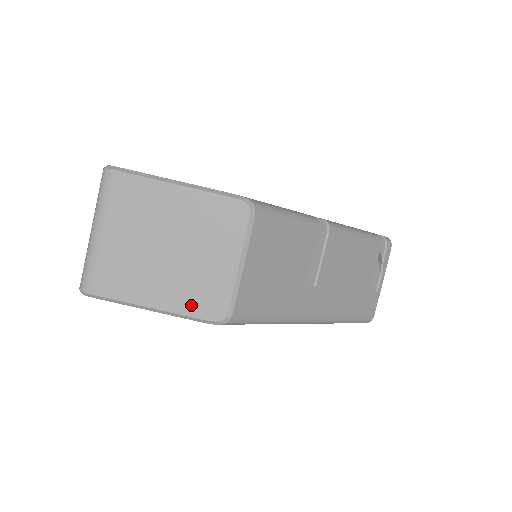
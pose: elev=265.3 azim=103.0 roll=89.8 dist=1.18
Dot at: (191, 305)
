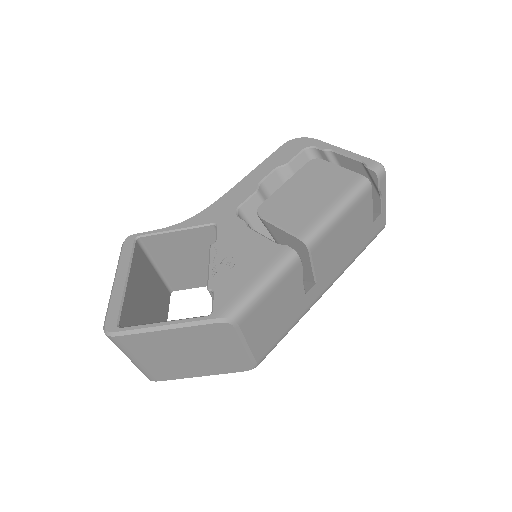
Dot at: (225, 370)
